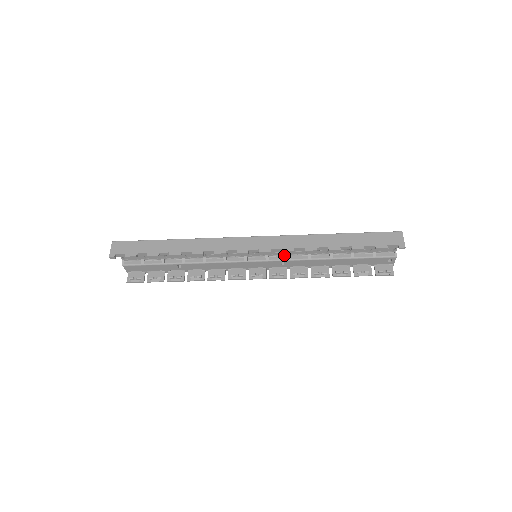
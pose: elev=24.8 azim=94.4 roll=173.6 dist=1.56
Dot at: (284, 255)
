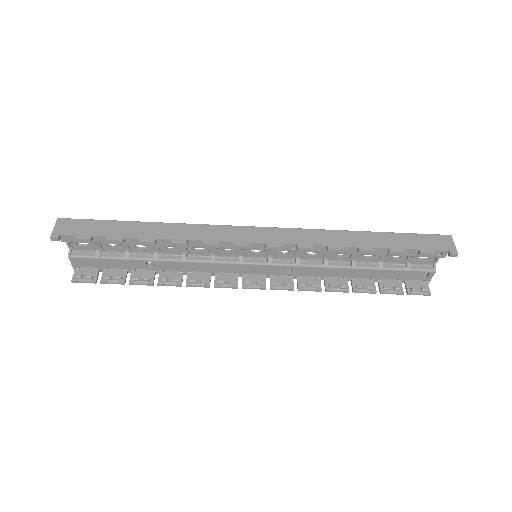
Dot at: (292, 258)
